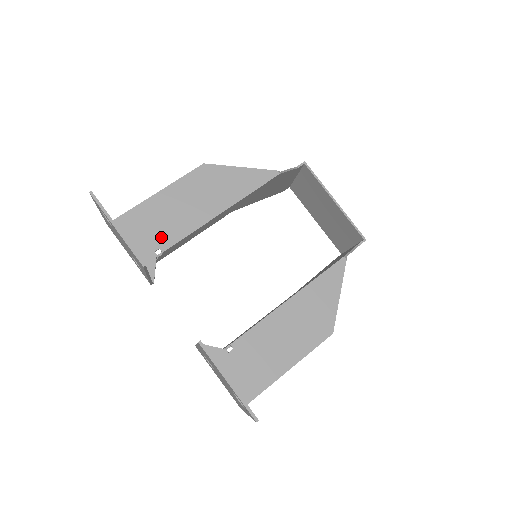
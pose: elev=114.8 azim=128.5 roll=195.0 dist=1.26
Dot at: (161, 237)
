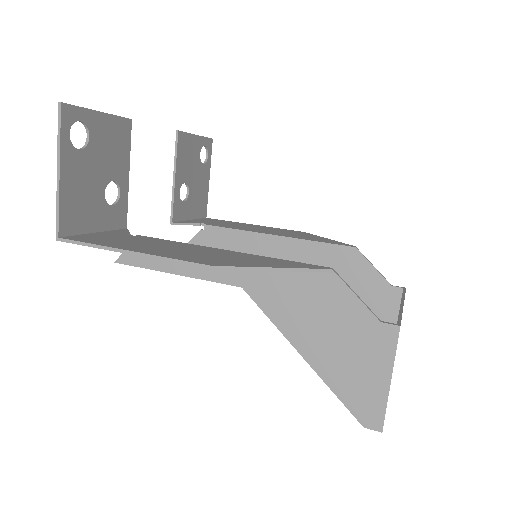
Dot at: (217, 224)
